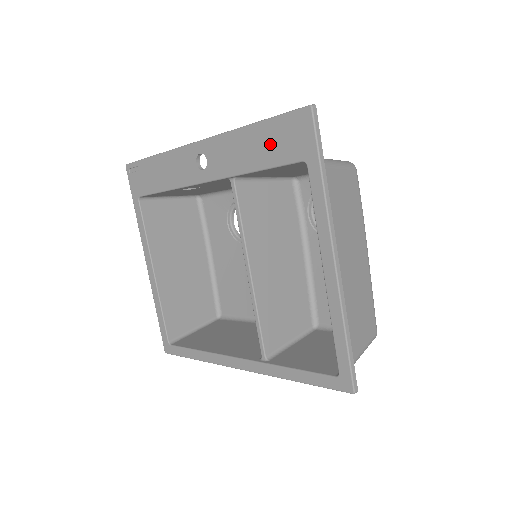
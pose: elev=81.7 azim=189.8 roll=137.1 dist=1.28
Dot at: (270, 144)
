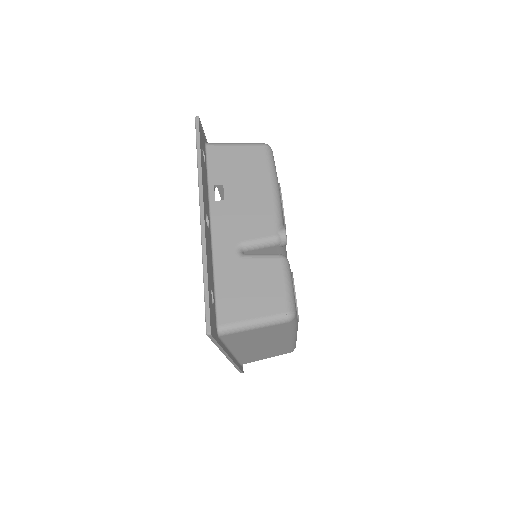
Dot at: occluded
